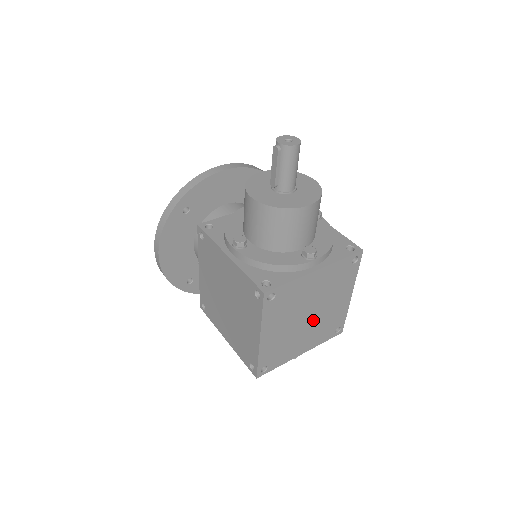
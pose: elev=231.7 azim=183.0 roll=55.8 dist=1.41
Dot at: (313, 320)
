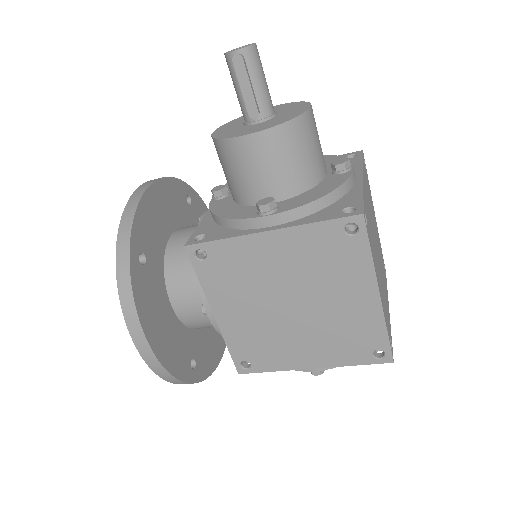
Dot at: (379, 256)
